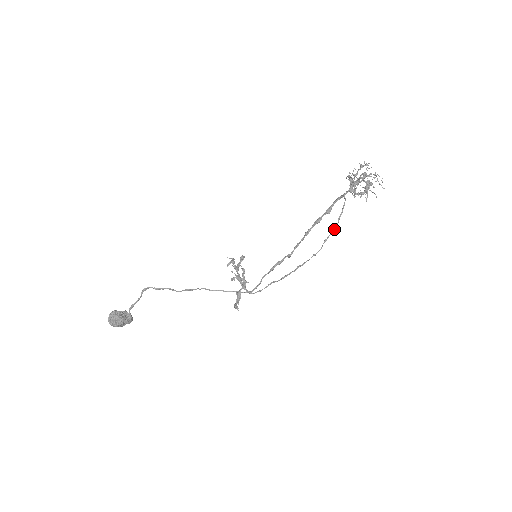
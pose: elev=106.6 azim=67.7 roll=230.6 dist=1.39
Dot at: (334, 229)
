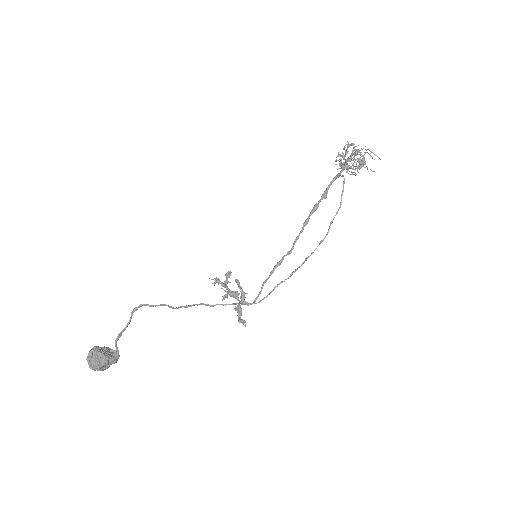
Dot at: (339, 208)
